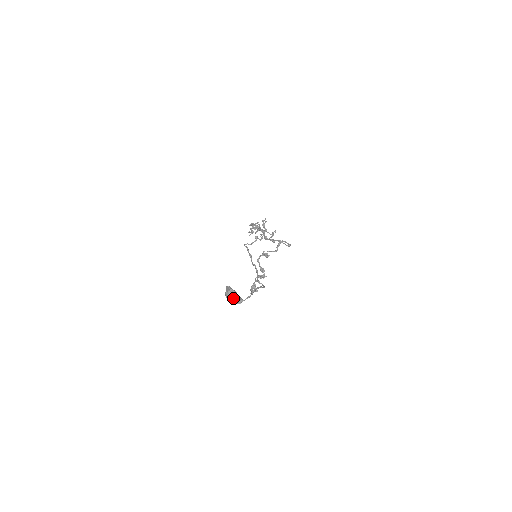
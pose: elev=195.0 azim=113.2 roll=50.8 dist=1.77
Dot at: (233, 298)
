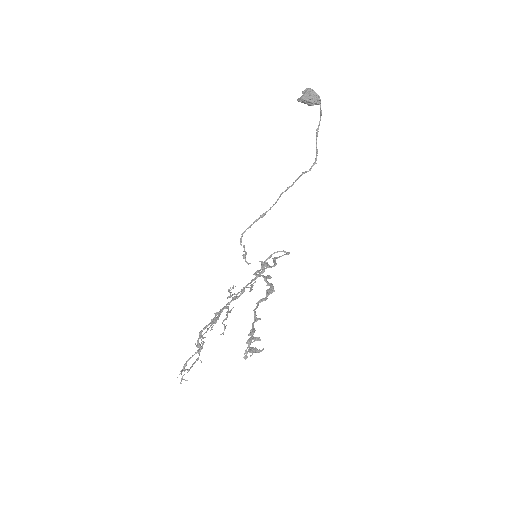
Dot at: (313, 92)
